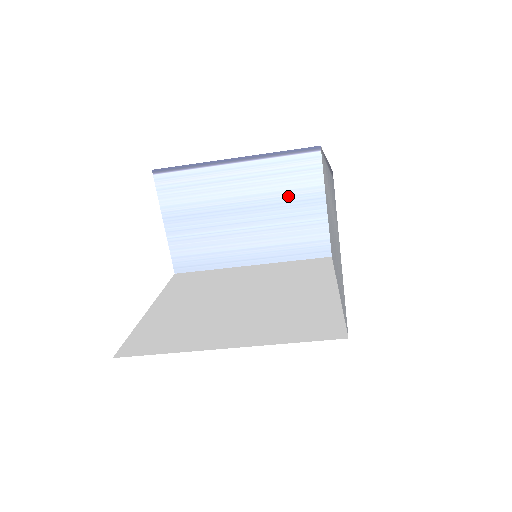
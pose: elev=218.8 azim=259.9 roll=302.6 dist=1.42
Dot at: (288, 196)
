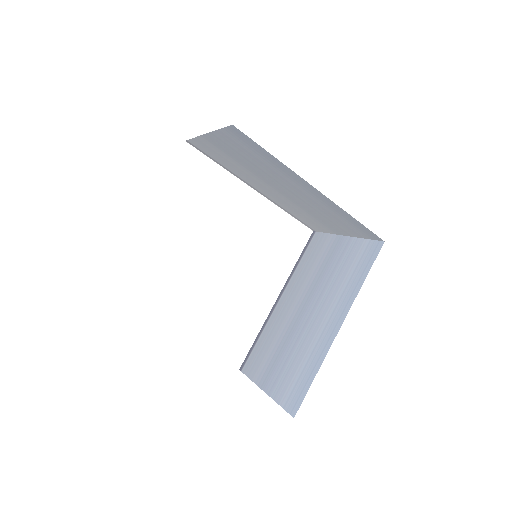
Dot at: (321, 267)
